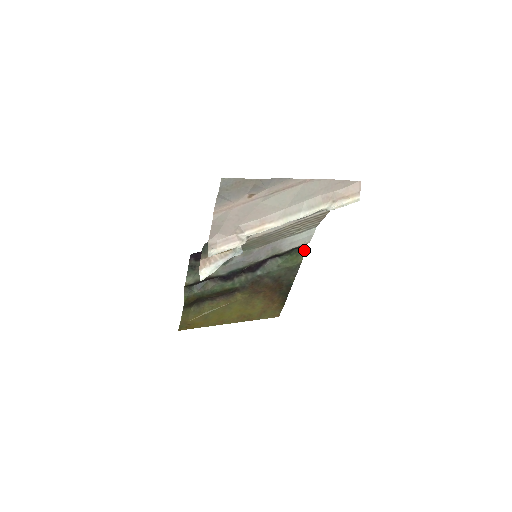
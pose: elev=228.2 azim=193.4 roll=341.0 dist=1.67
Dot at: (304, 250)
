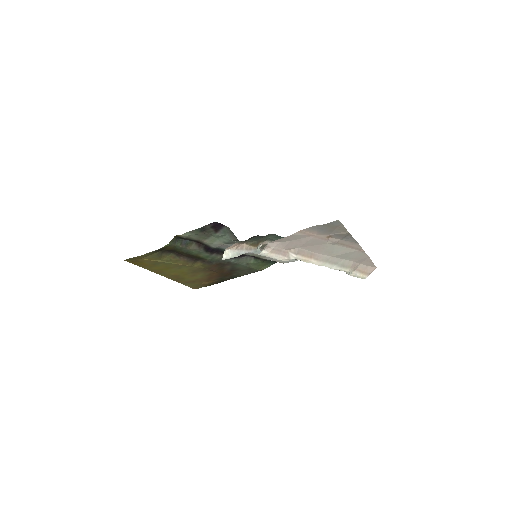
Dot at: occluded
